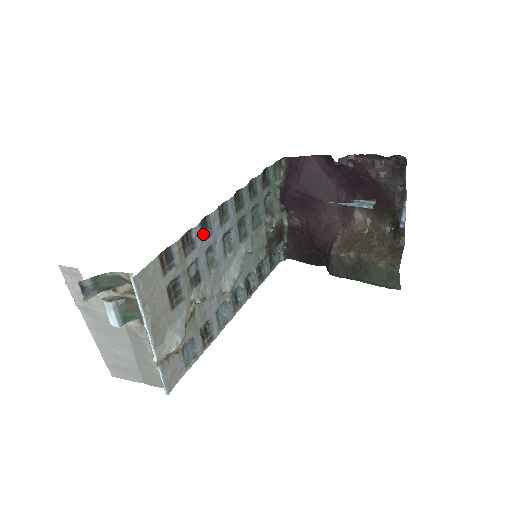
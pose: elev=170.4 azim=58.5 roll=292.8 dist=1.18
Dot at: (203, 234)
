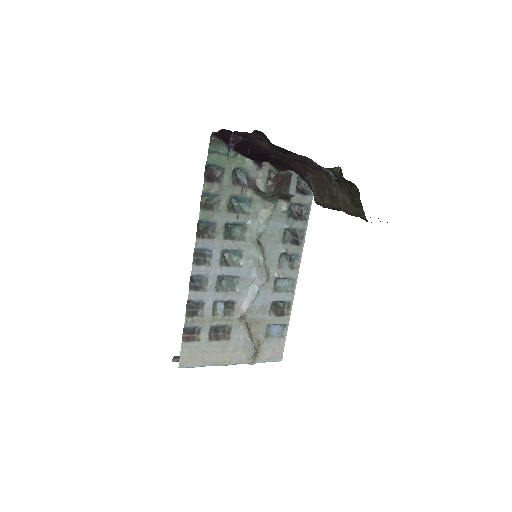
Dot at: (201, 288)
